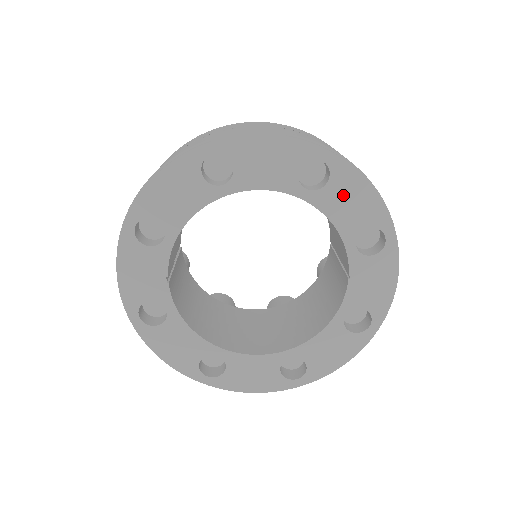
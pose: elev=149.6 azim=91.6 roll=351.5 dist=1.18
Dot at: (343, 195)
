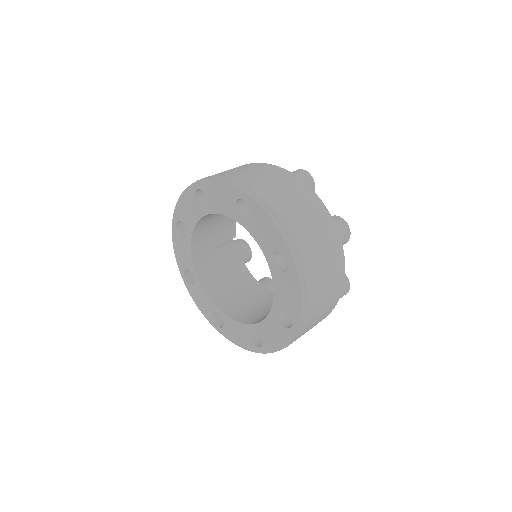
Dot at: (260, 225)
